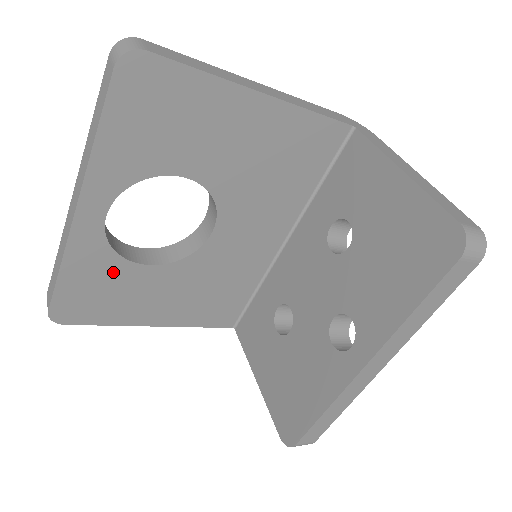
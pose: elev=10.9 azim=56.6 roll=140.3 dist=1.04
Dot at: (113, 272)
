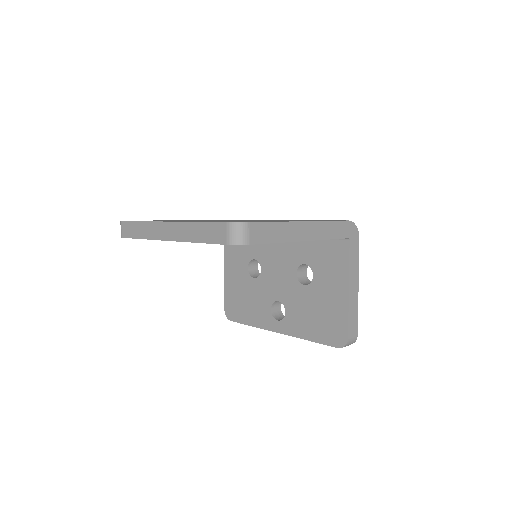
Dot at: occluded
